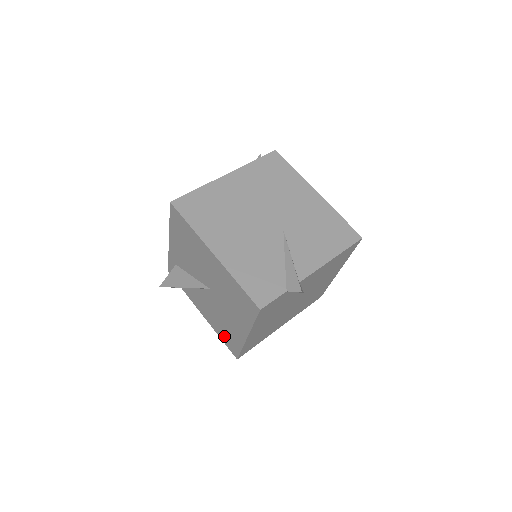
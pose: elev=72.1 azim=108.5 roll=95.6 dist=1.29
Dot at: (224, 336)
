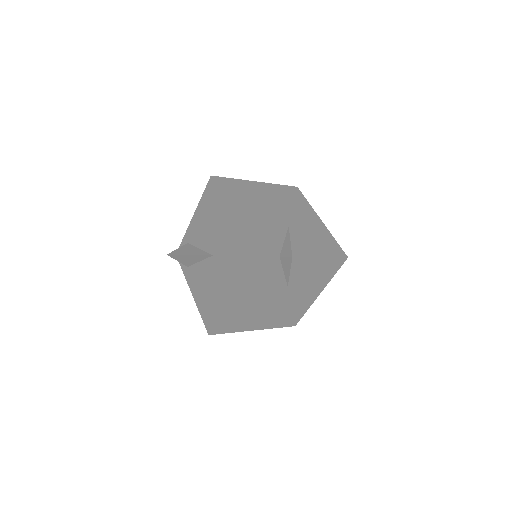
Dot at: (206, 310)
